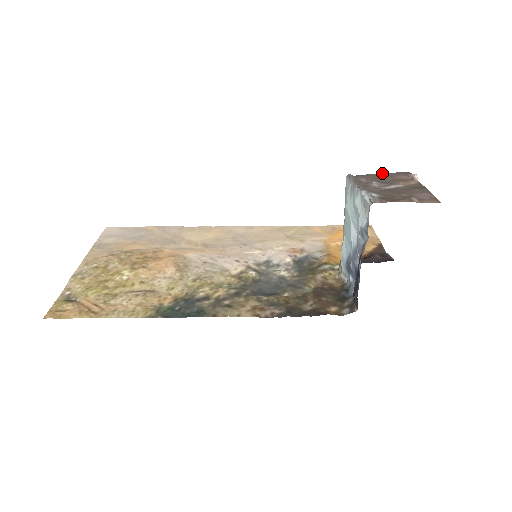
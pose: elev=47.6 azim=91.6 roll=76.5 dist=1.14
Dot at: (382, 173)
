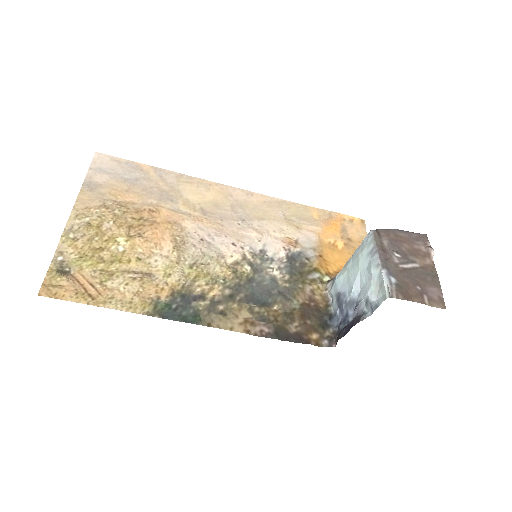
Dot at: (403, 231)
